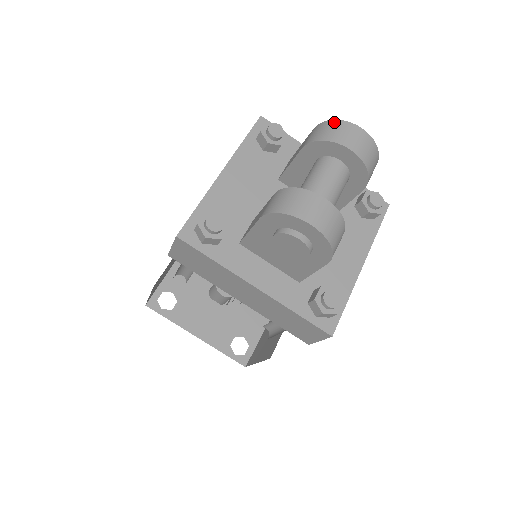
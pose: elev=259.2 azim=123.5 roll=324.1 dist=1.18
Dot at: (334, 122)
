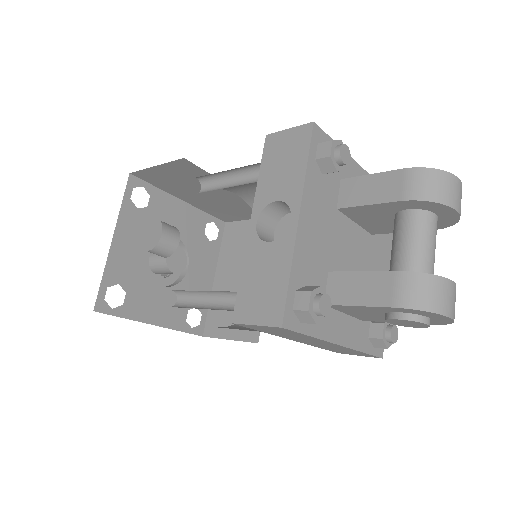
Dot at: (439, 174)
